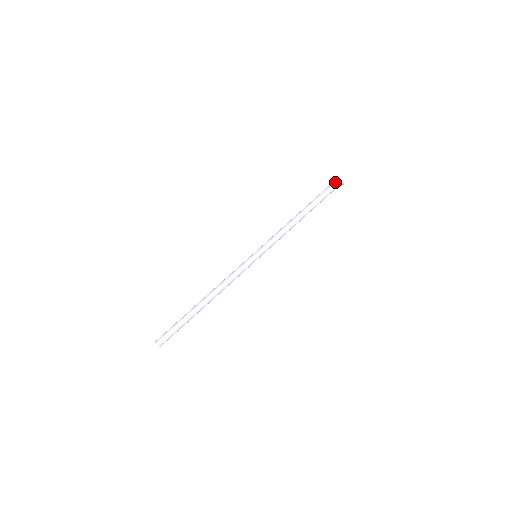
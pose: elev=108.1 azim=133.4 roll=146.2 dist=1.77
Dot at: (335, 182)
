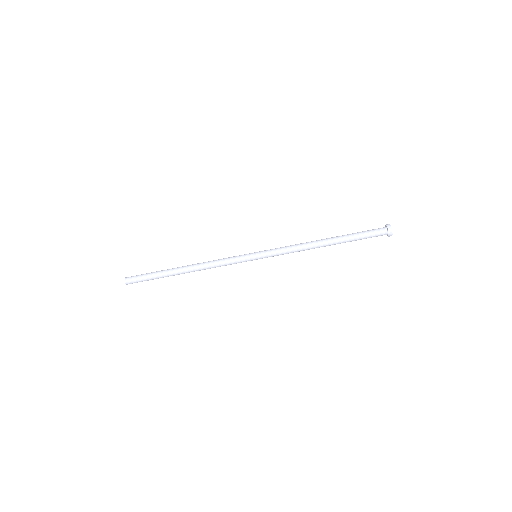
Dot at: (383, 232)
